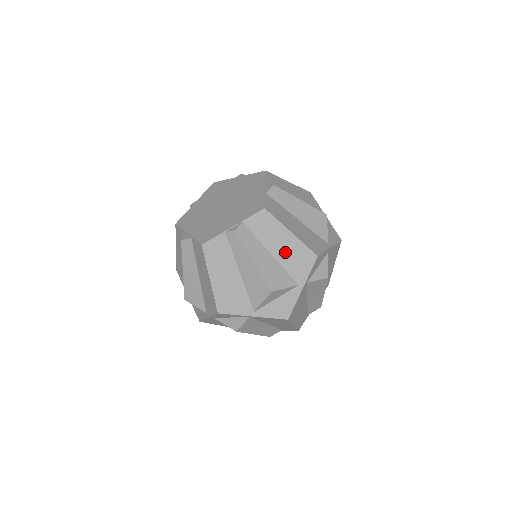
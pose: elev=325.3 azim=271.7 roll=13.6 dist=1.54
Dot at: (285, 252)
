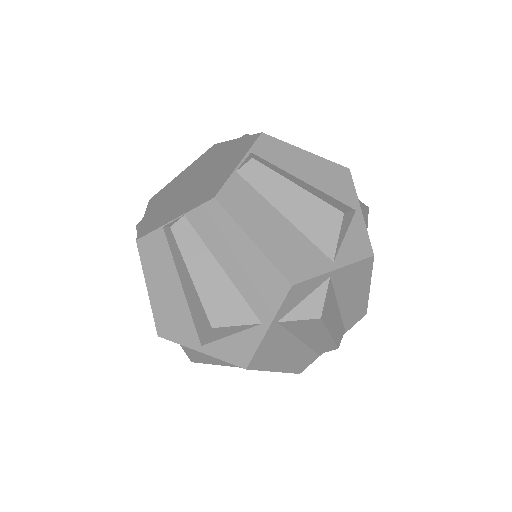
Dot at: (243, 270)
